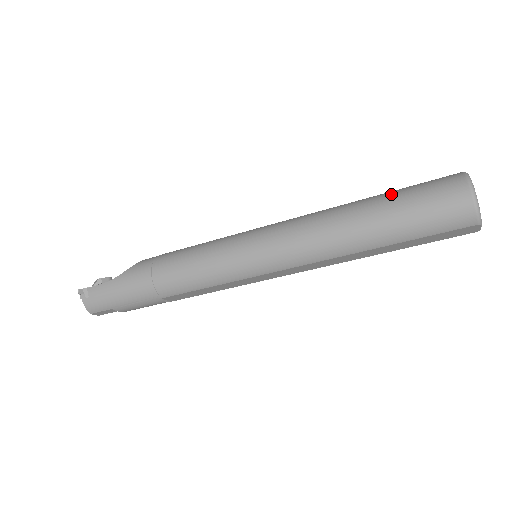
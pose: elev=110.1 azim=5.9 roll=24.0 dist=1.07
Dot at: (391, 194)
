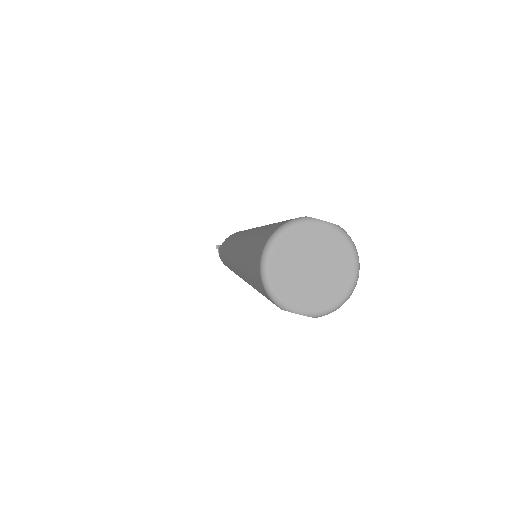
Dot at: (263, 228)
